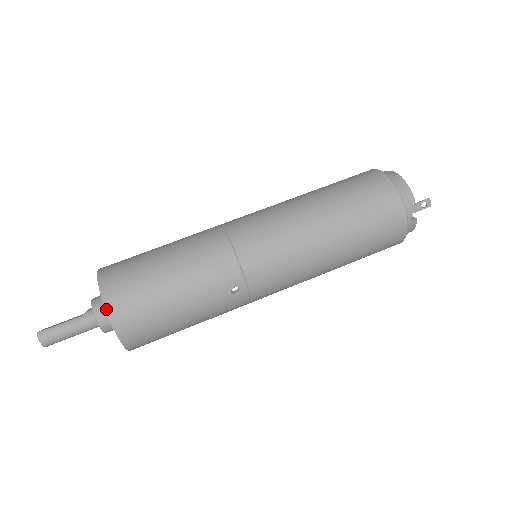
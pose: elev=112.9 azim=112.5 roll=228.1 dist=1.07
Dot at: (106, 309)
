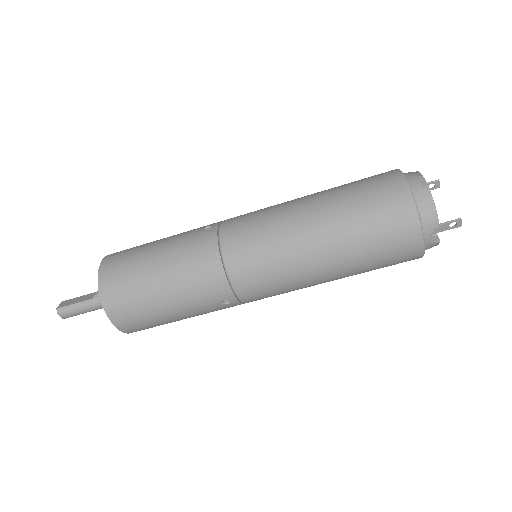
Dot at: (105, 310)
